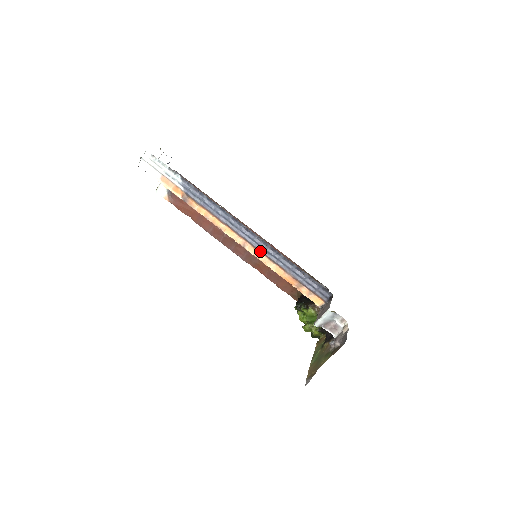
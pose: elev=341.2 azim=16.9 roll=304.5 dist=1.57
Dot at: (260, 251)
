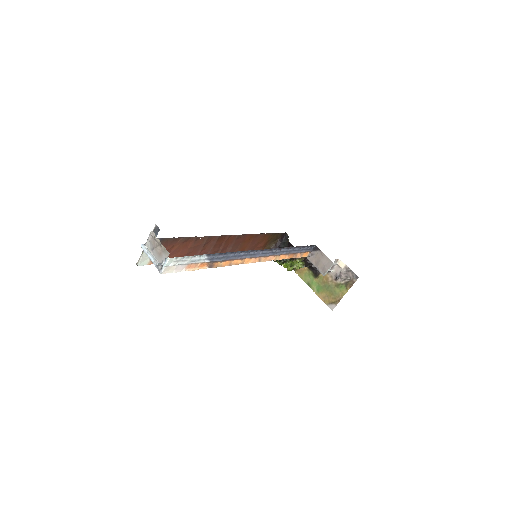
Dot at: (270, 256)
